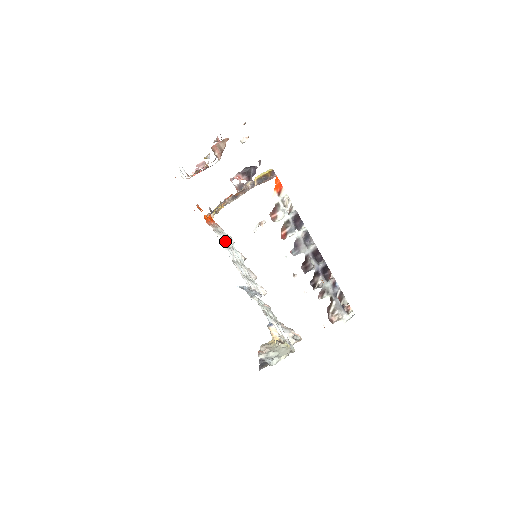
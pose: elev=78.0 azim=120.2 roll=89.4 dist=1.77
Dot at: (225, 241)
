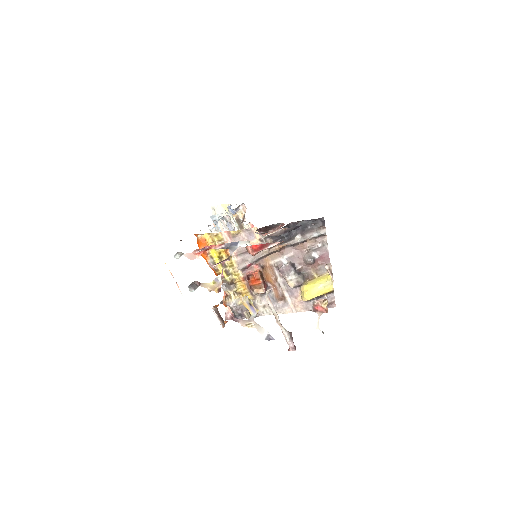
Dot at: occluded
